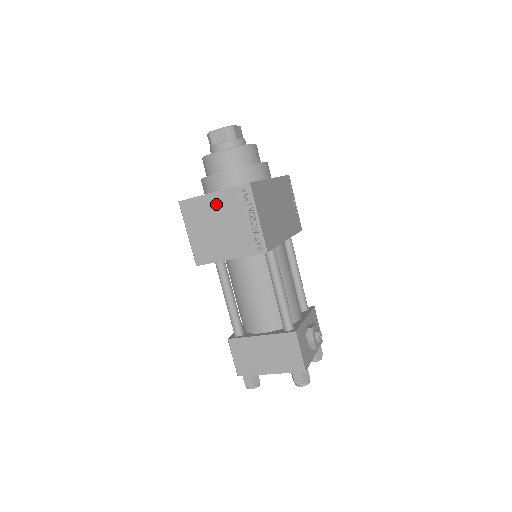
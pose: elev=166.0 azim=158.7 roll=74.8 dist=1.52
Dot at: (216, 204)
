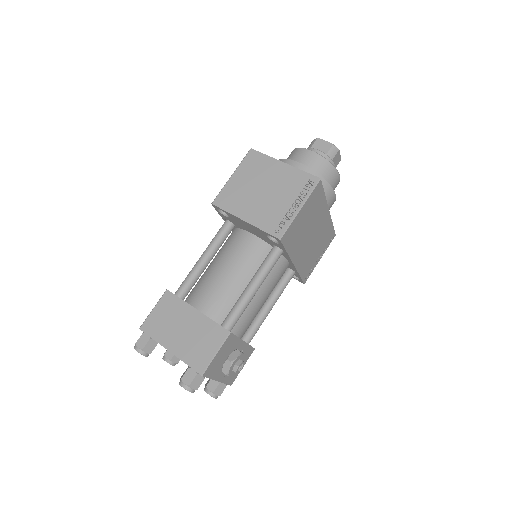
Dot at: (278, 172)
